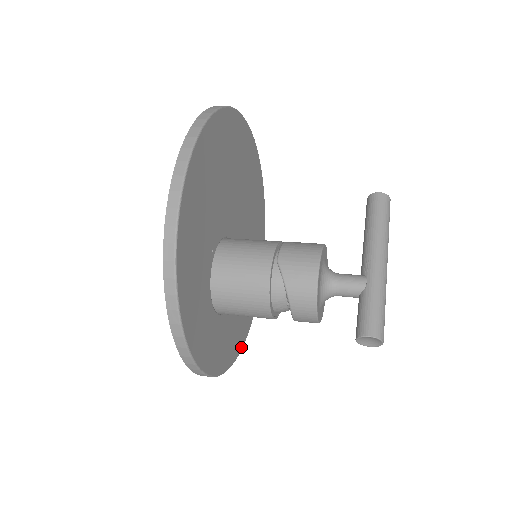
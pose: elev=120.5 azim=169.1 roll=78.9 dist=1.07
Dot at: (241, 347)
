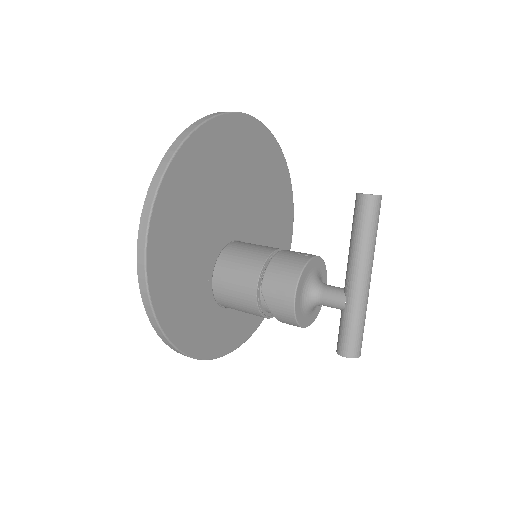
Dot at: occluded
